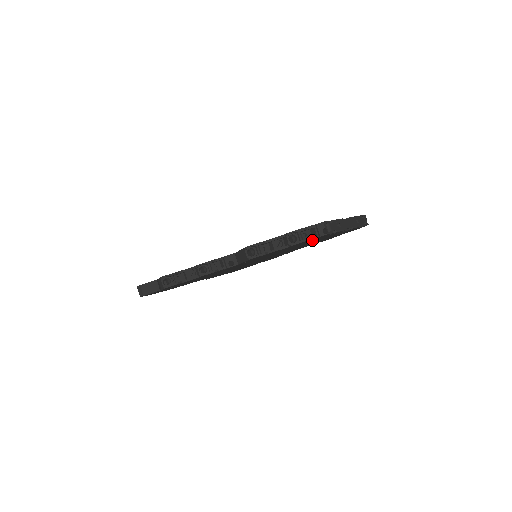
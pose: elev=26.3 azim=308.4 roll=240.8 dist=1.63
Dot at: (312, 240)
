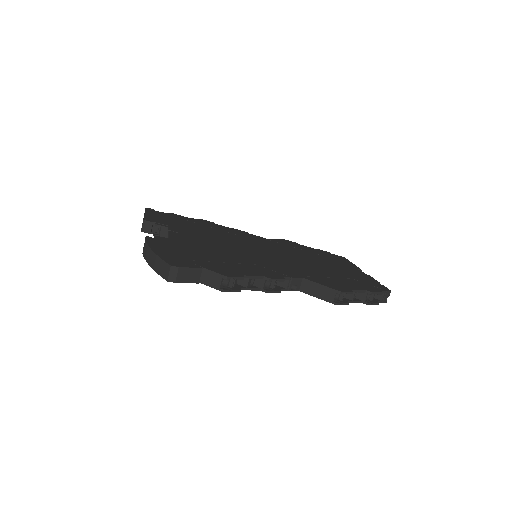
Dot at: occluded
